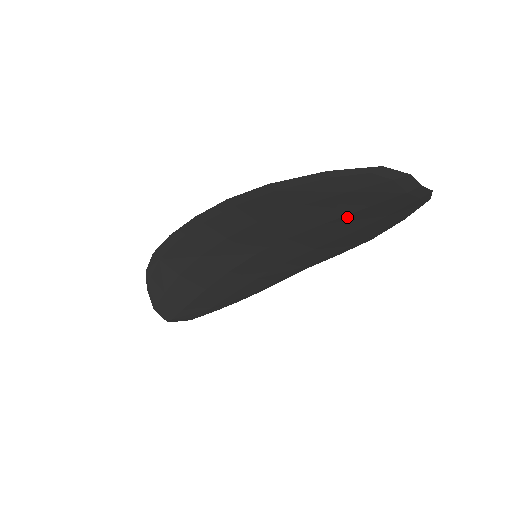
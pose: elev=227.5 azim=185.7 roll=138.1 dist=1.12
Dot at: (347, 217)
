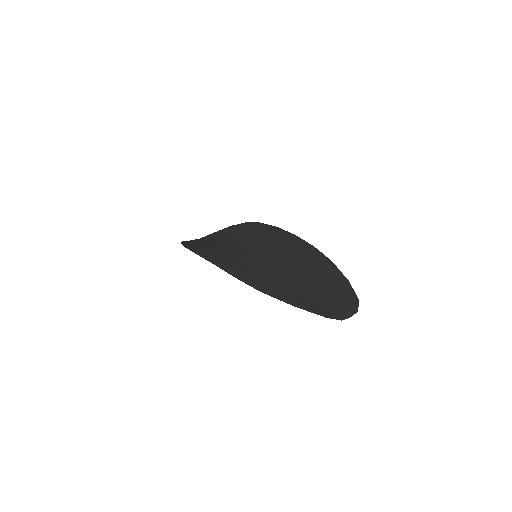
Dot at: (311, 288)
